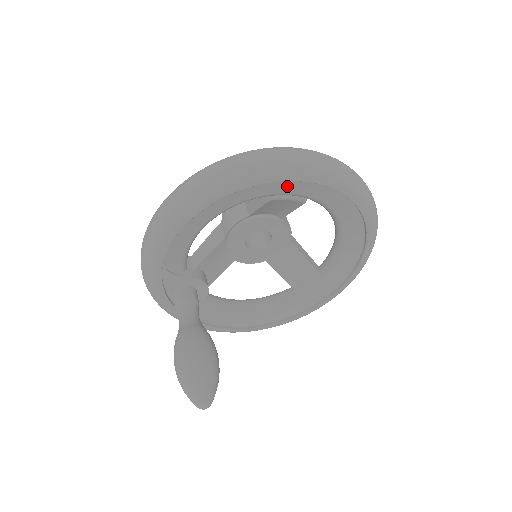
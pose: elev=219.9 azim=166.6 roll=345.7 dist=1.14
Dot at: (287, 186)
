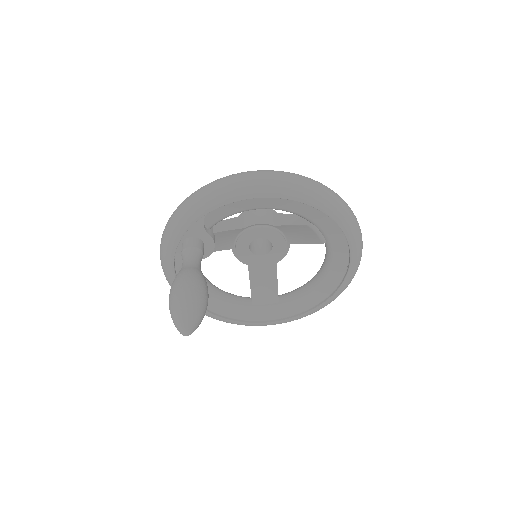
Dot at: (328, 224)
